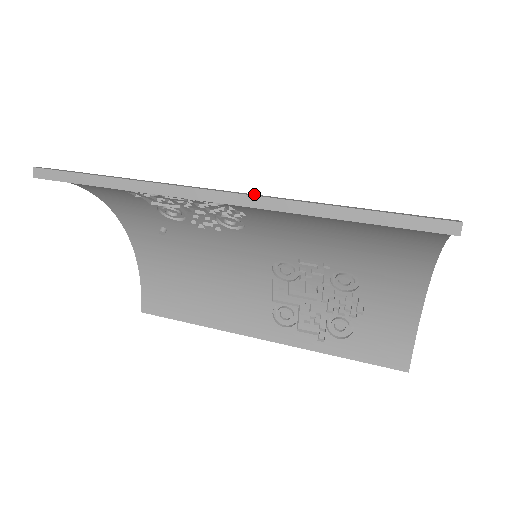
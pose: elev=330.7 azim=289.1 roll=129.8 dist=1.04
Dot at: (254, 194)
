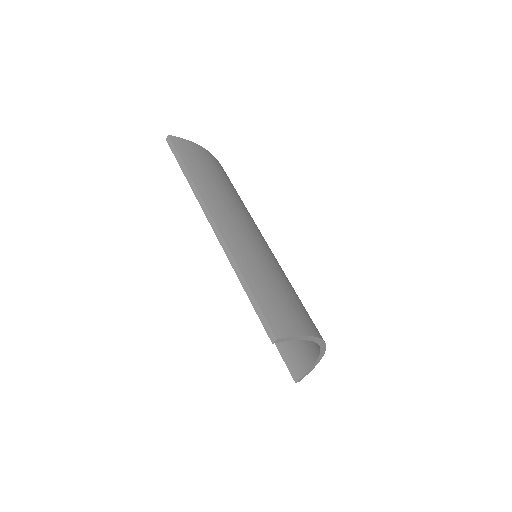
Dot at: (231, 238)
